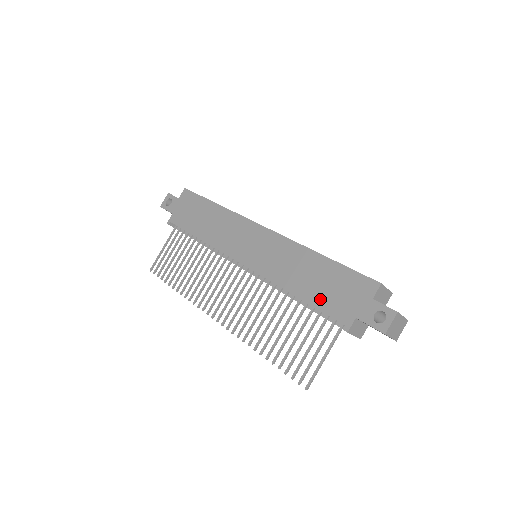
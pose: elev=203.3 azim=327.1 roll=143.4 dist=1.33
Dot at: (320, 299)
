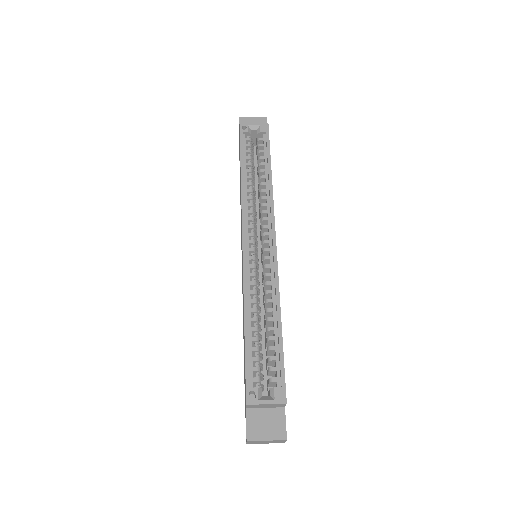
Dot at: occluded
